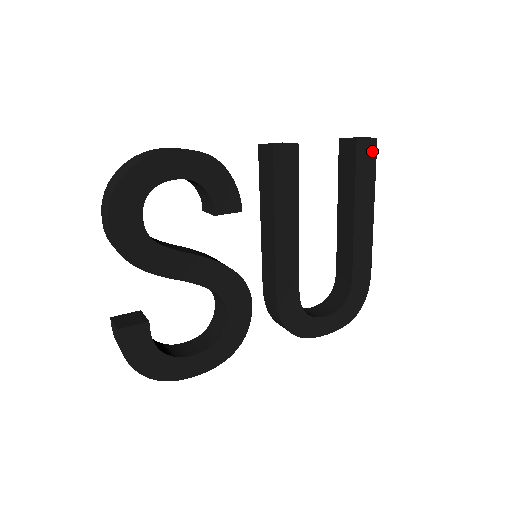
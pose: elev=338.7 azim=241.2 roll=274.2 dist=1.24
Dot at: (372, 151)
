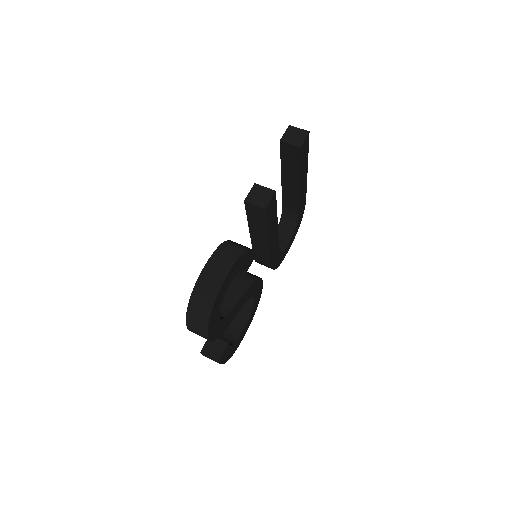
Dot at: (307, 142)
